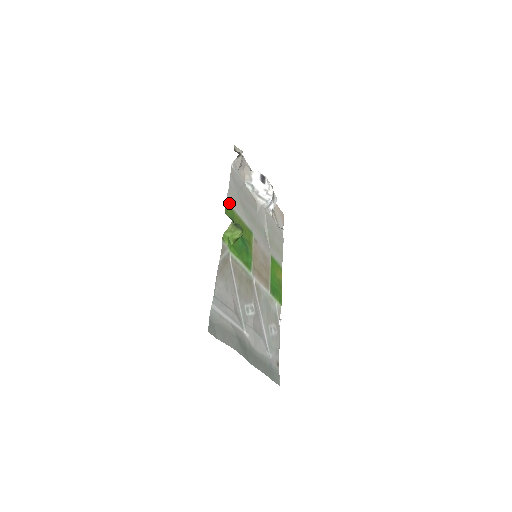
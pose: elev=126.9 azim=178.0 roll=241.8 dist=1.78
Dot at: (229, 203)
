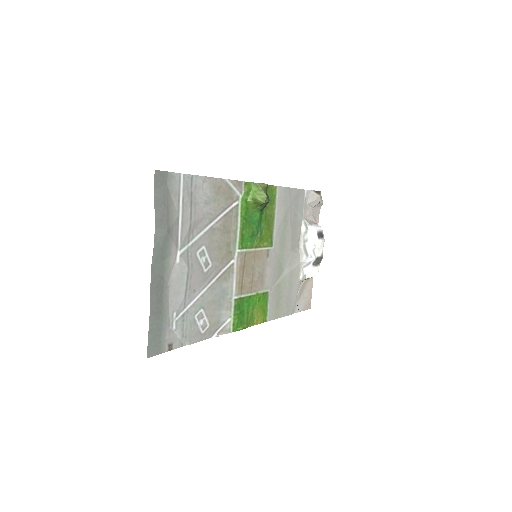
Dot at: (277, 192)
